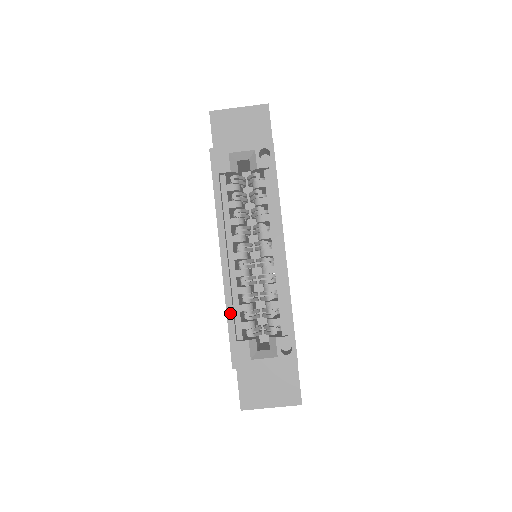
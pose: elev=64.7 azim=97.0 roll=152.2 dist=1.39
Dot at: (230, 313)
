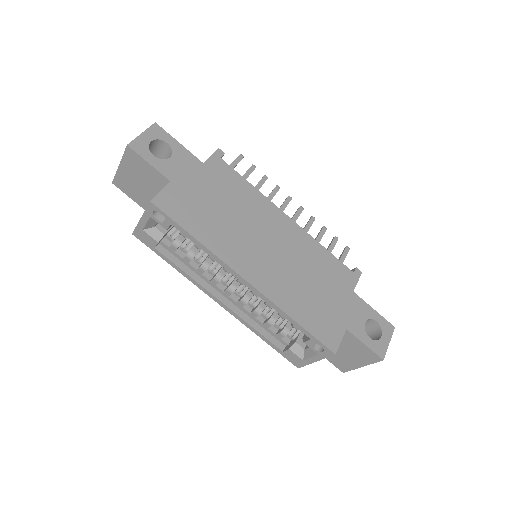
Dot at: (260, 336)
